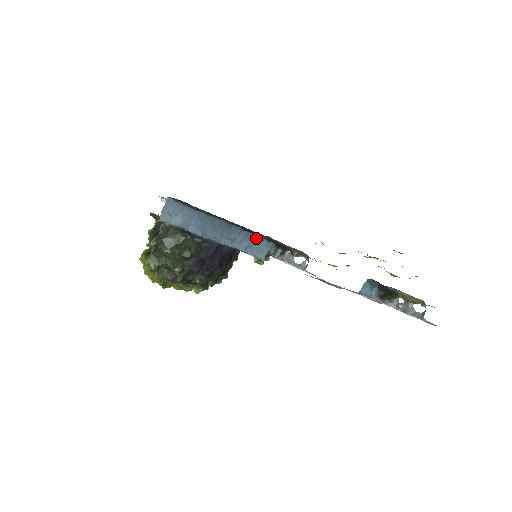
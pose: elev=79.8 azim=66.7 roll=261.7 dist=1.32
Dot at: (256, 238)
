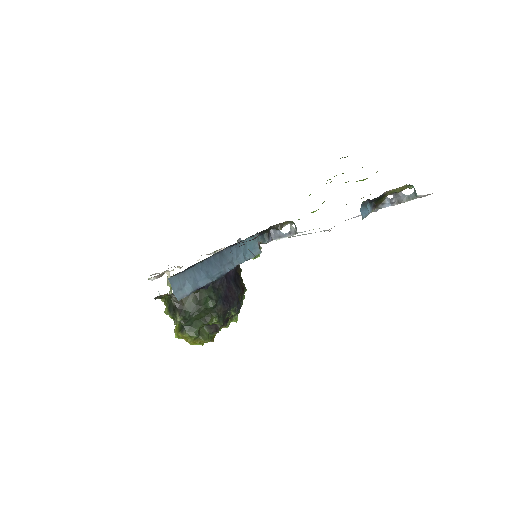
Dot at: (244, 243)
